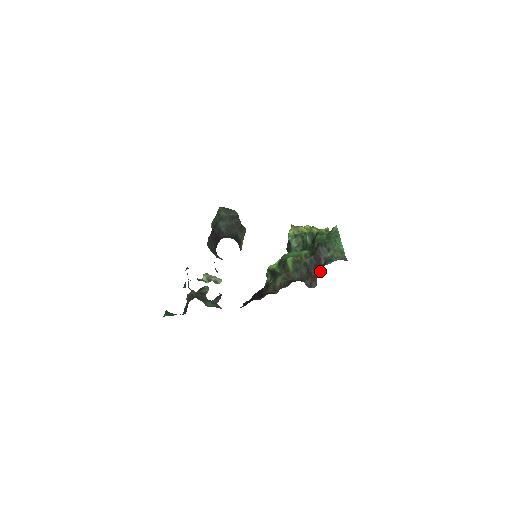
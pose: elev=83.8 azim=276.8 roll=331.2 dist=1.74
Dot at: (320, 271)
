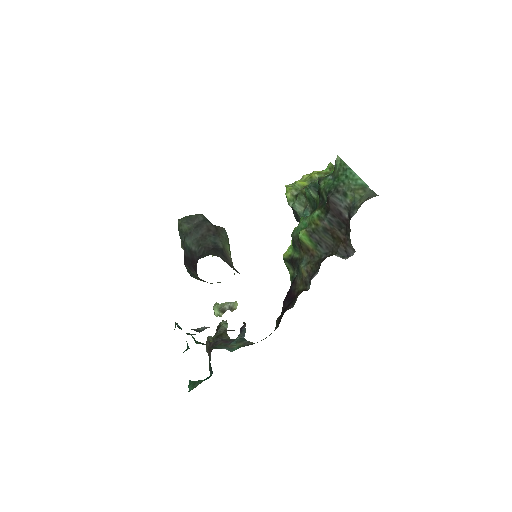
Dot at: (349, 229)
